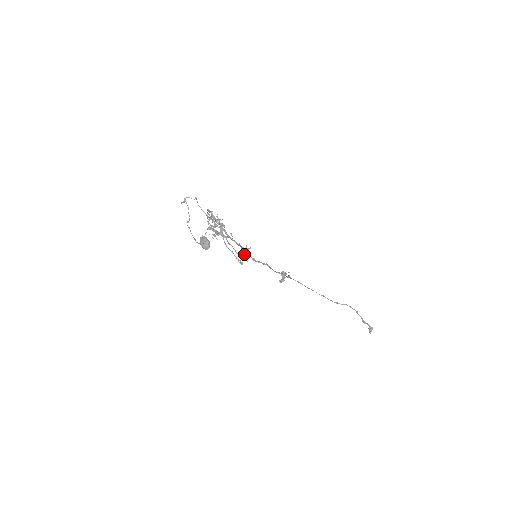
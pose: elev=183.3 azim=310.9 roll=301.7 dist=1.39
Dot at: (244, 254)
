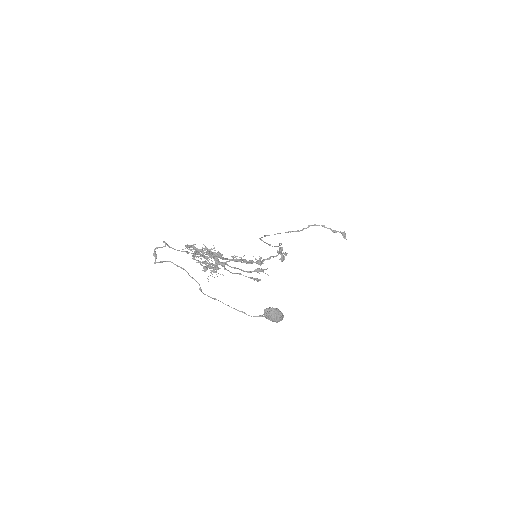
Dot at: (258, 269)
